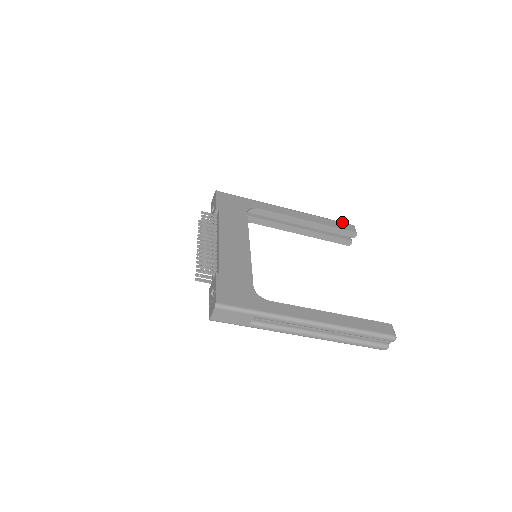
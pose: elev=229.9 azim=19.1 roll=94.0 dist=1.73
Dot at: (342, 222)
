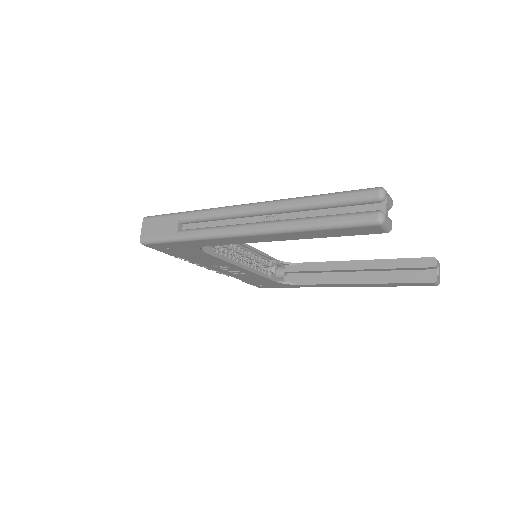
Dot at: occluded
